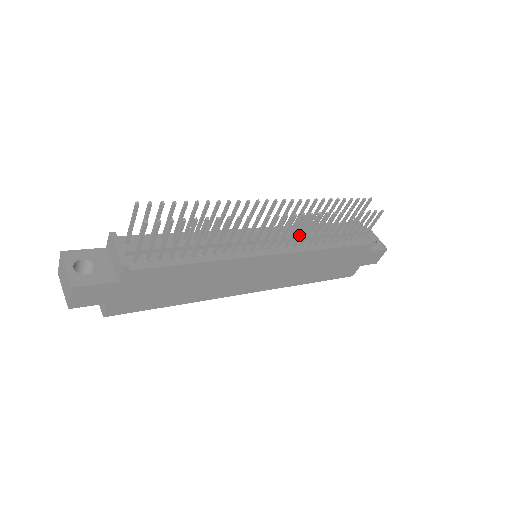
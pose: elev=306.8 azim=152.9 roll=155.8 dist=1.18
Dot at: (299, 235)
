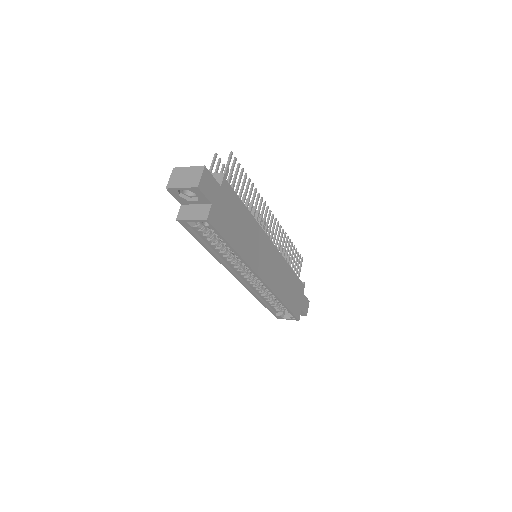
Dot at: (277, 242)
